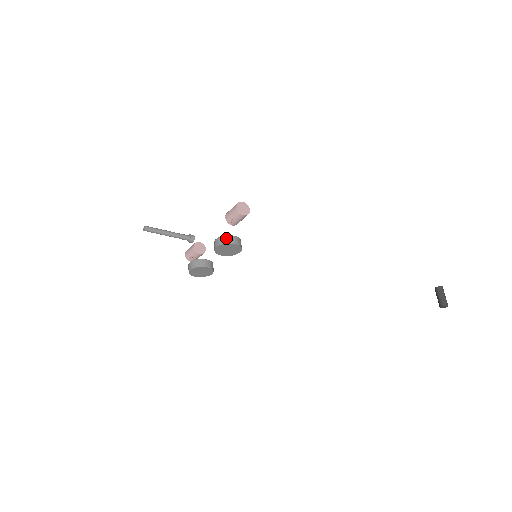
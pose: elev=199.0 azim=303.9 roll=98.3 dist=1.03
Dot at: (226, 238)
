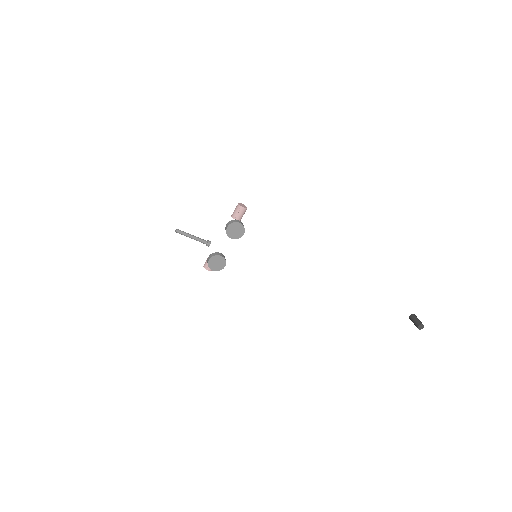
Dot at: (233, 220)
